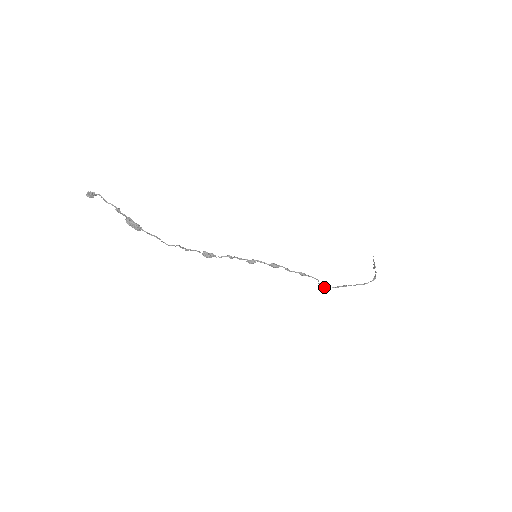
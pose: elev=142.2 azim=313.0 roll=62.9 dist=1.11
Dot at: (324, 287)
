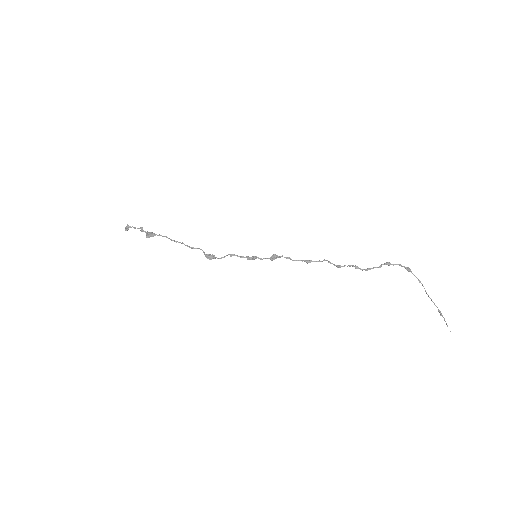
Dot at: (337, 266)
